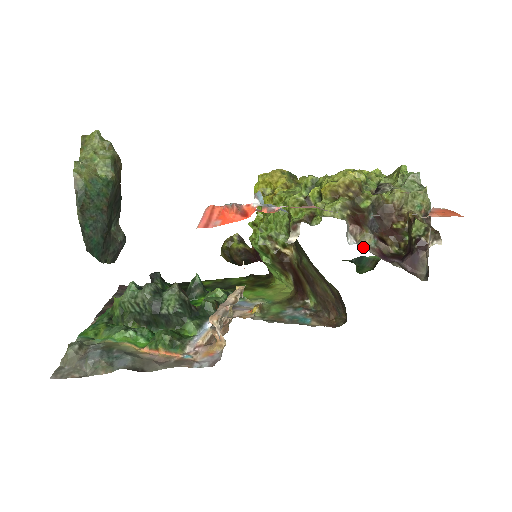
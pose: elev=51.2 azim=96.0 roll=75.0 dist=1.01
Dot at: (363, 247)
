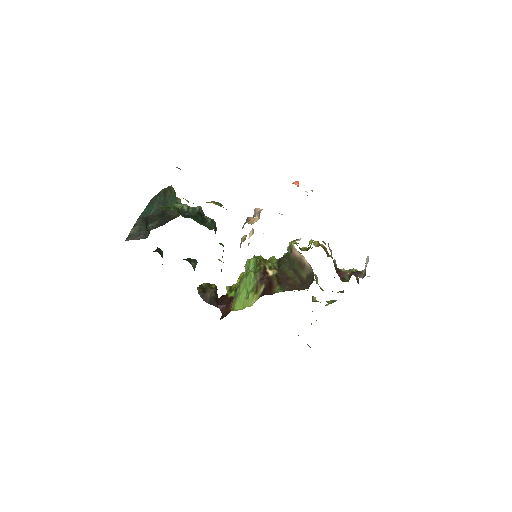
Dot at: occluded
